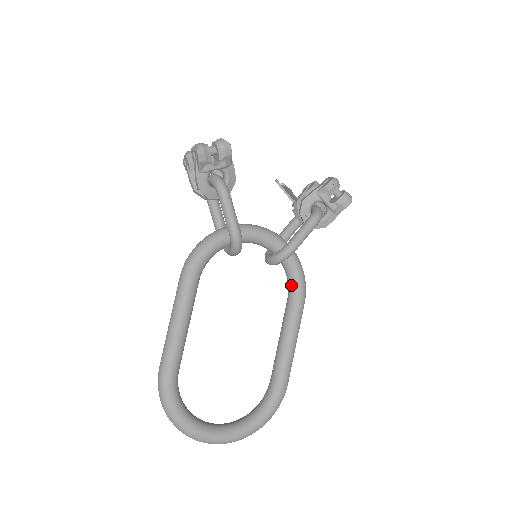
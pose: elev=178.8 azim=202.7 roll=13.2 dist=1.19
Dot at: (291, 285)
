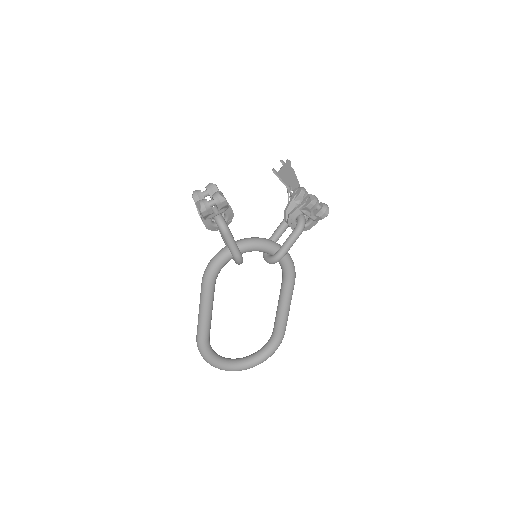
Dot at: (284, 273)
